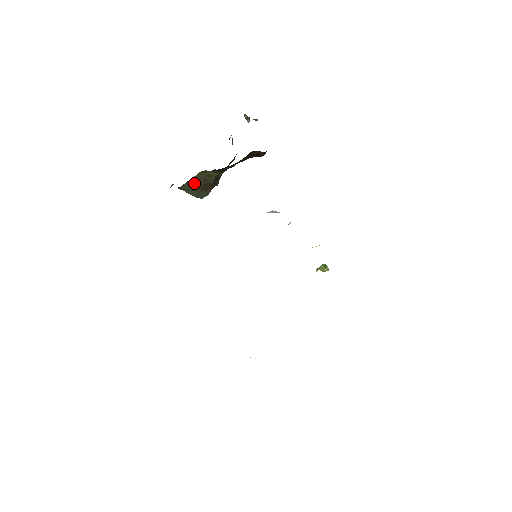
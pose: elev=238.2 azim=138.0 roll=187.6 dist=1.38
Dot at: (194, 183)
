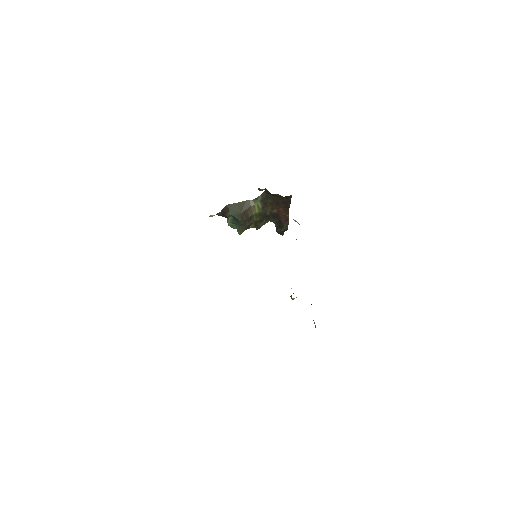
Dot at: (241, 205)
